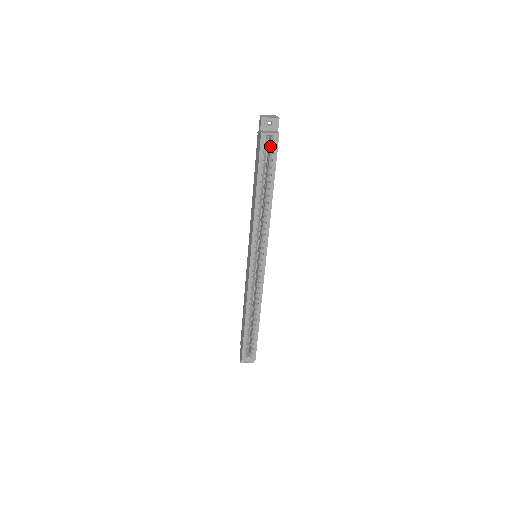
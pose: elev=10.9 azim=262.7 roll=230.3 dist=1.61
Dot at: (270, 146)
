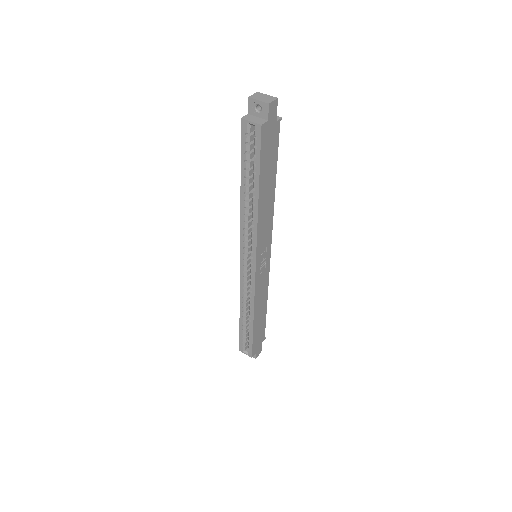
Dot at: (254, 137)
